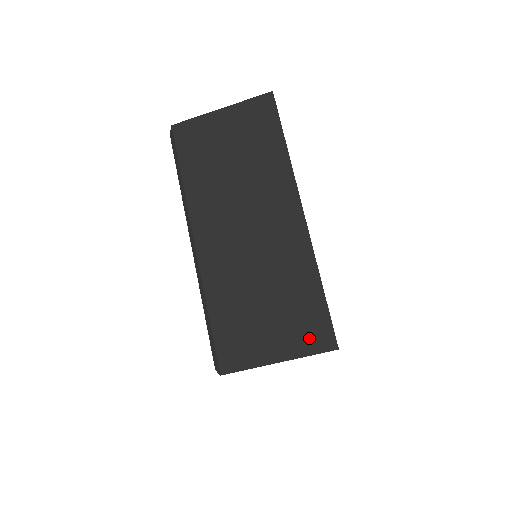
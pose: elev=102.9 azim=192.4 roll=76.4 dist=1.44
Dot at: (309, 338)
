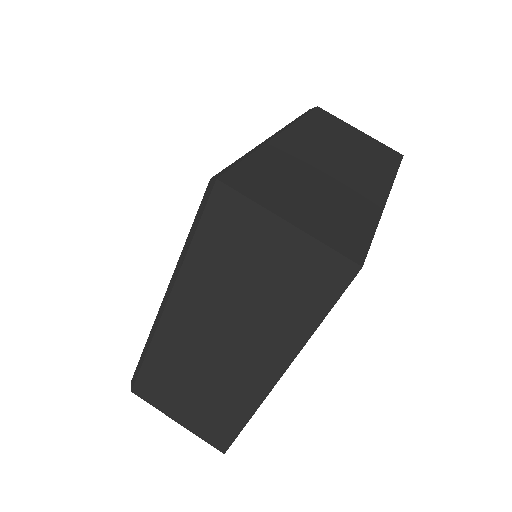
Dot at: (337, 238)
